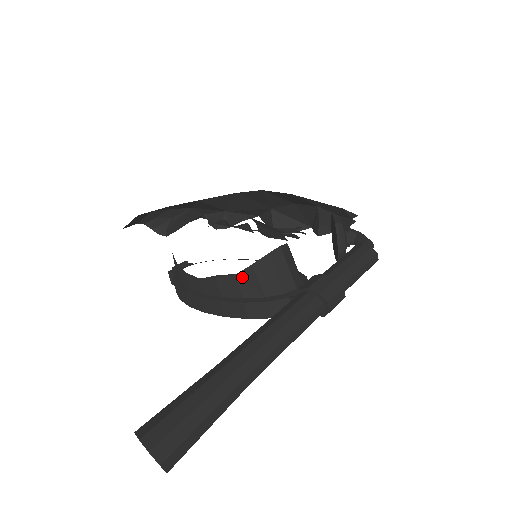
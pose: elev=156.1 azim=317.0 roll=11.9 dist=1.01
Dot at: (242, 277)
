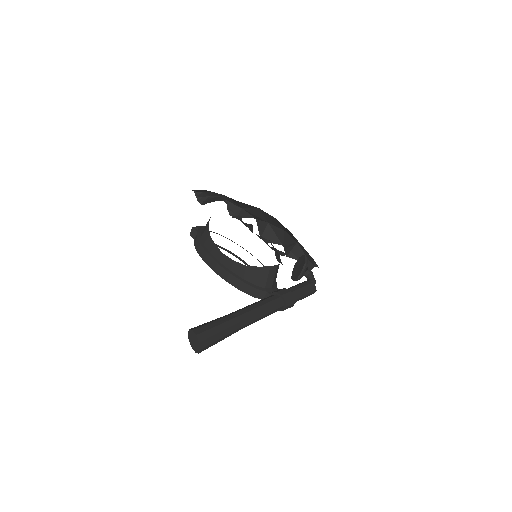
Dot at: (250, 269)
